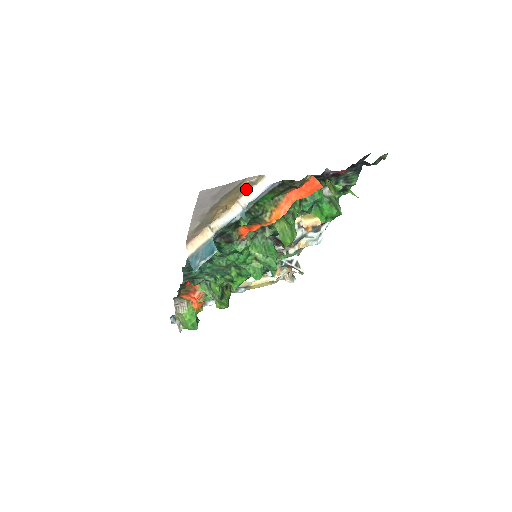
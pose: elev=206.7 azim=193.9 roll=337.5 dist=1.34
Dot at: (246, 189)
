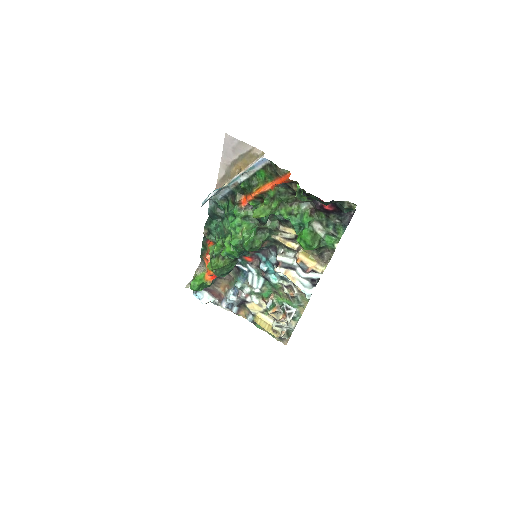
Dot at: (254, 160)
